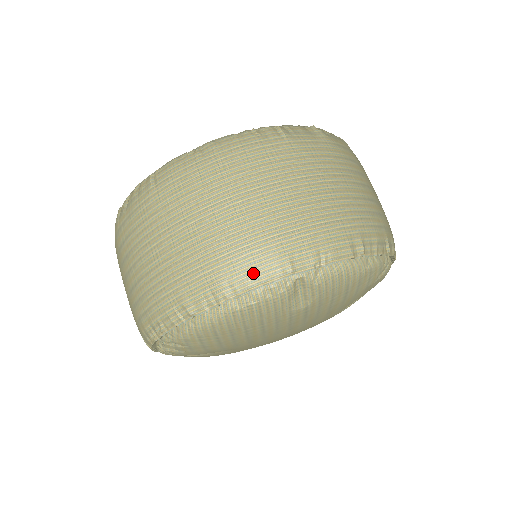
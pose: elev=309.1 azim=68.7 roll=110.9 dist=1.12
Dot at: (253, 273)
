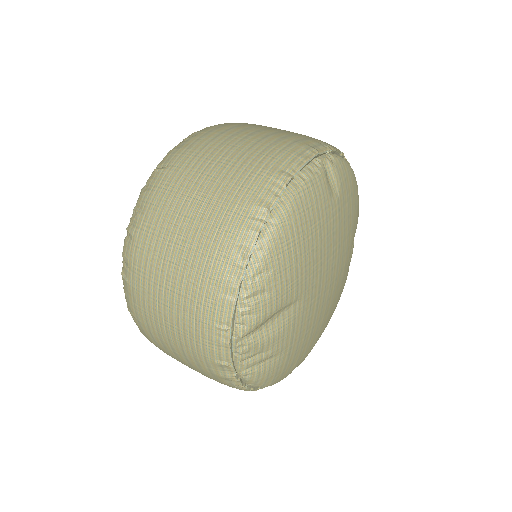
Dot at: (293, 157)
